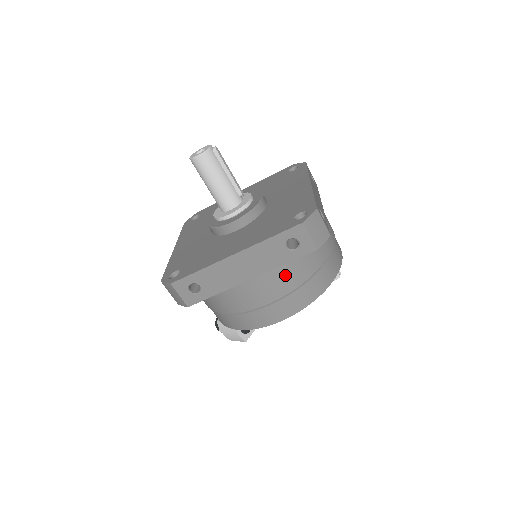
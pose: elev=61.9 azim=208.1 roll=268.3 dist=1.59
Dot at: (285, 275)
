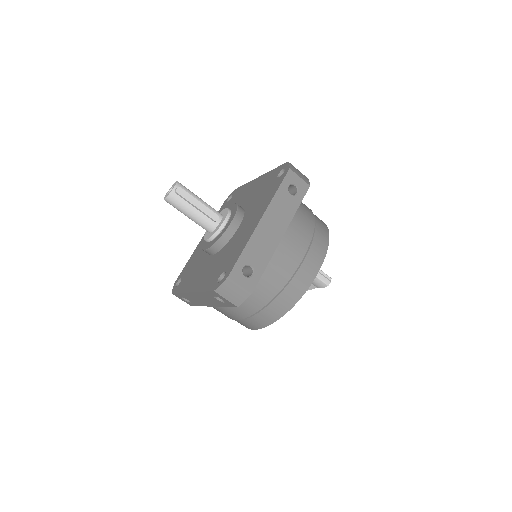
Dot at: (236, 308)
